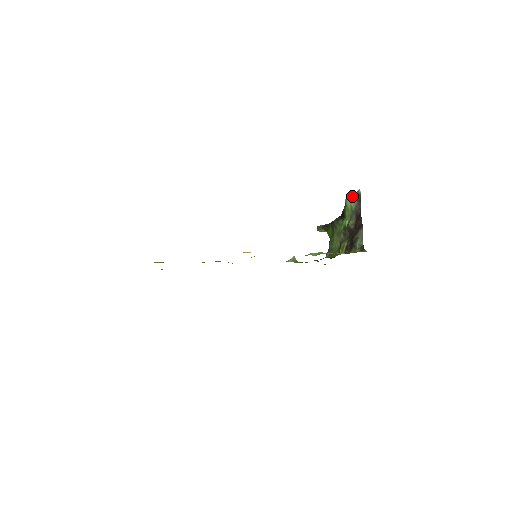
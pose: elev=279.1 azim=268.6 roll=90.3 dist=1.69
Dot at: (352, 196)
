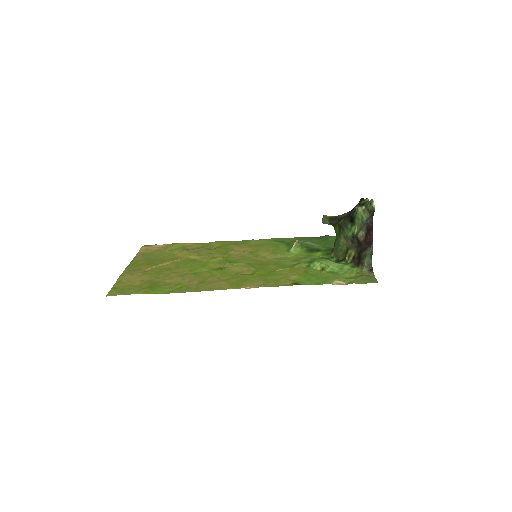
Dot at: (364, 207)
